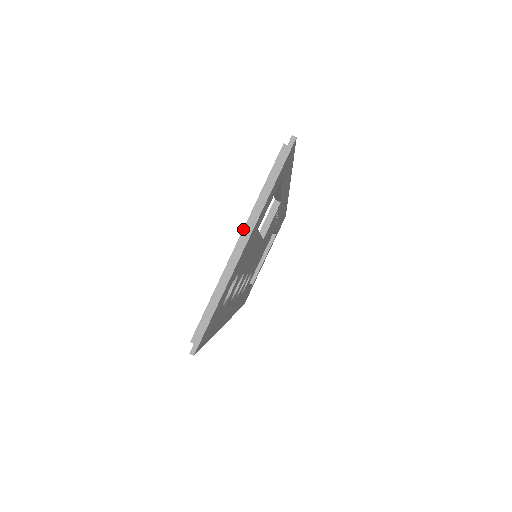
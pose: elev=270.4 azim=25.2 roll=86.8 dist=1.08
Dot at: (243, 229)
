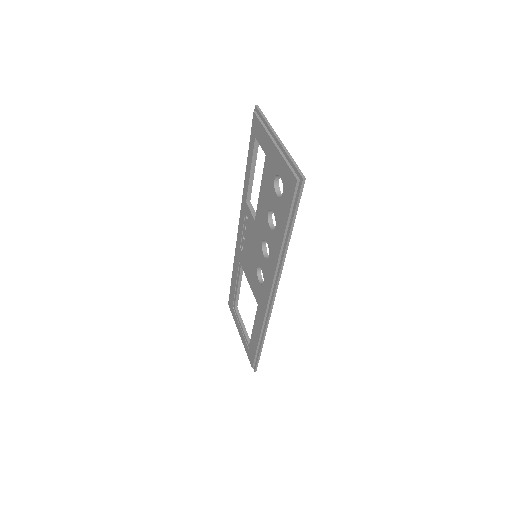
Dot at: (271, 138)
